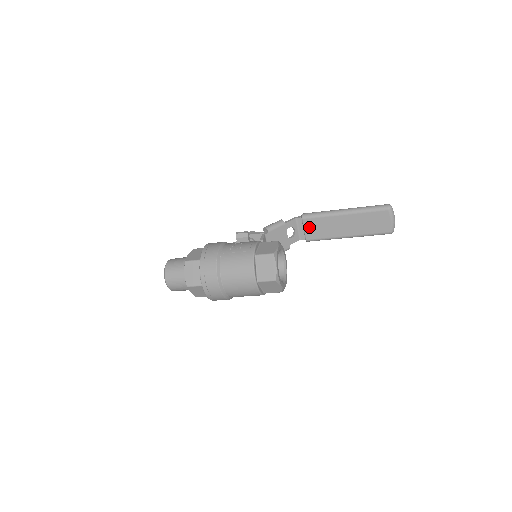
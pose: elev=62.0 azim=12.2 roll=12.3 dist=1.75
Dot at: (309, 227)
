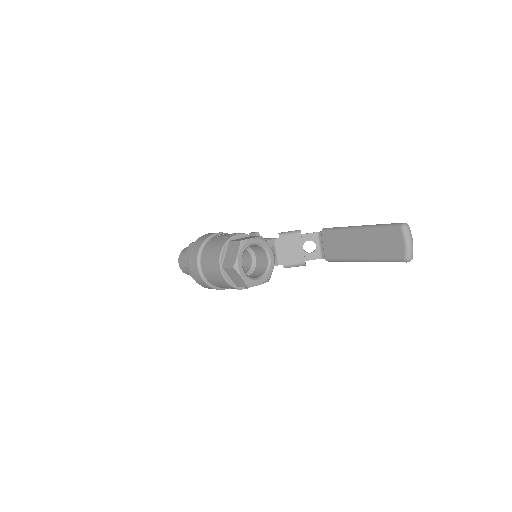
Dot at: (327, 243)
